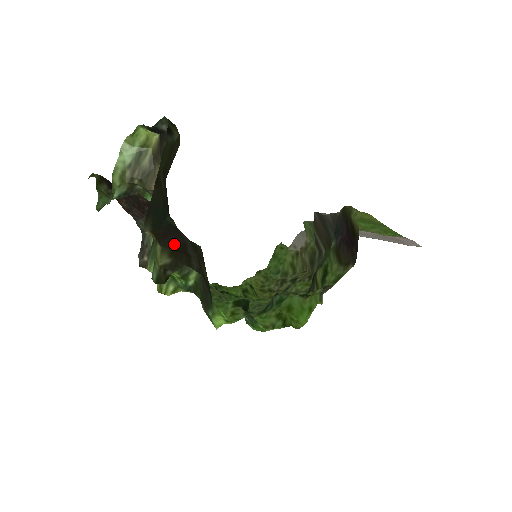
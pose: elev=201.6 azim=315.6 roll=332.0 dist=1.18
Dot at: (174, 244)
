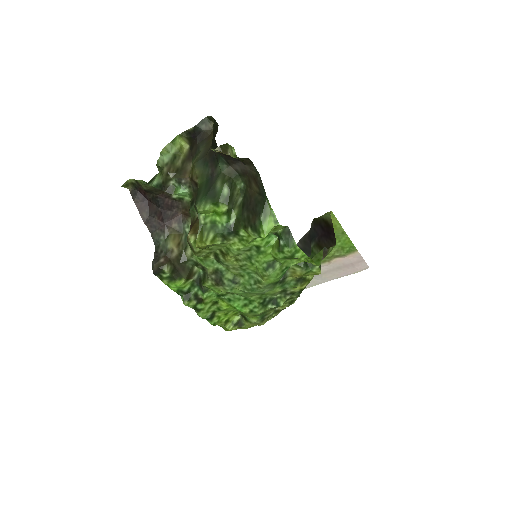
Dot at: occluded
